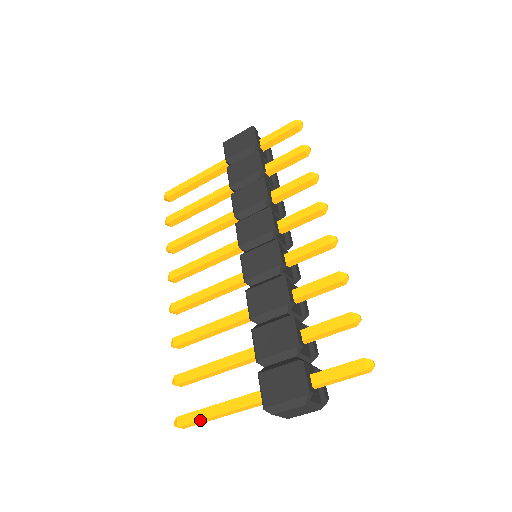
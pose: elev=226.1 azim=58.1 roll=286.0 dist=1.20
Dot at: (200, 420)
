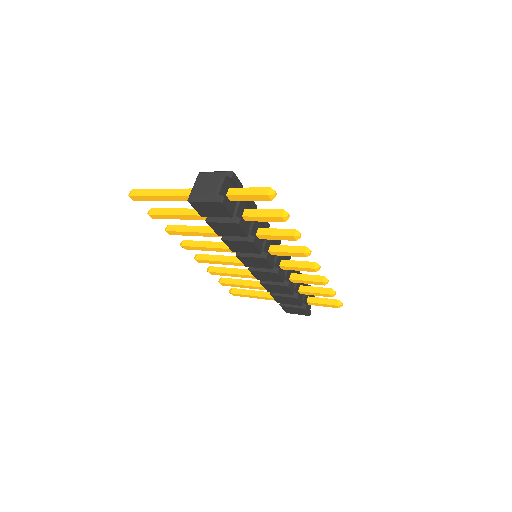
Dot at: occluded
